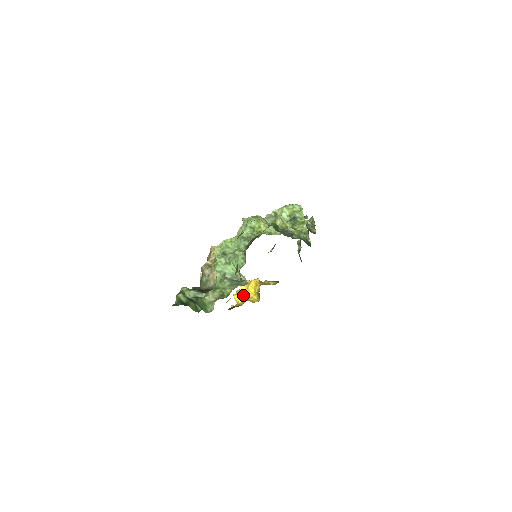
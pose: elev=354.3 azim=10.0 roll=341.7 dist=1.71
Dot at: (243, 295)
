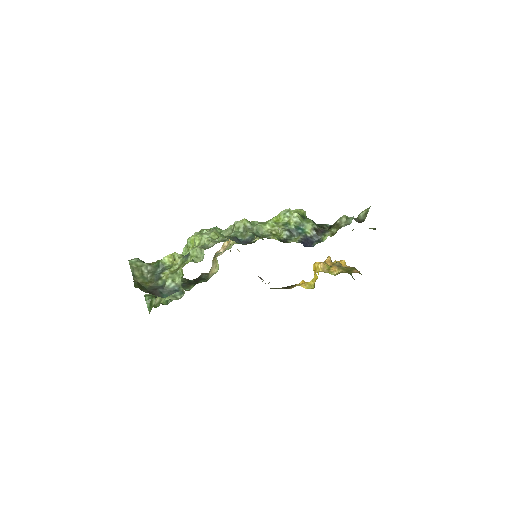
Dot at: occluded
